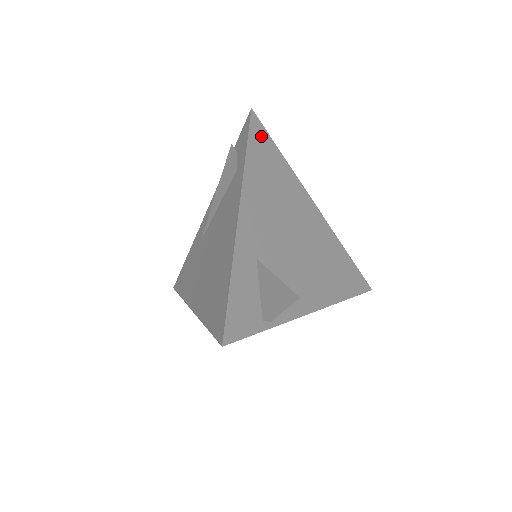
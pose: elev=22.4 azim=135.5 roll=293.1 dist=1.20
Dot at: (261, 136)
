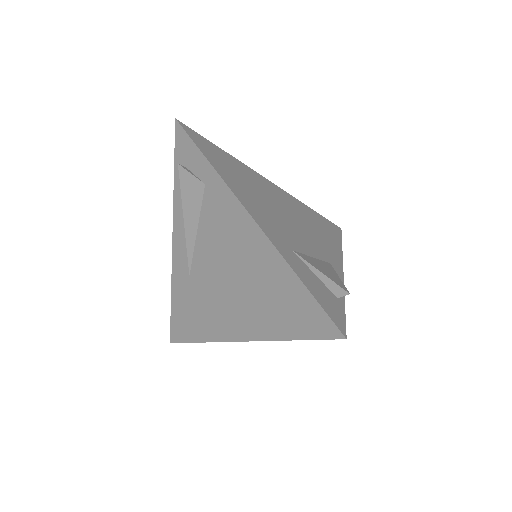
Dot at: (201, 141)
